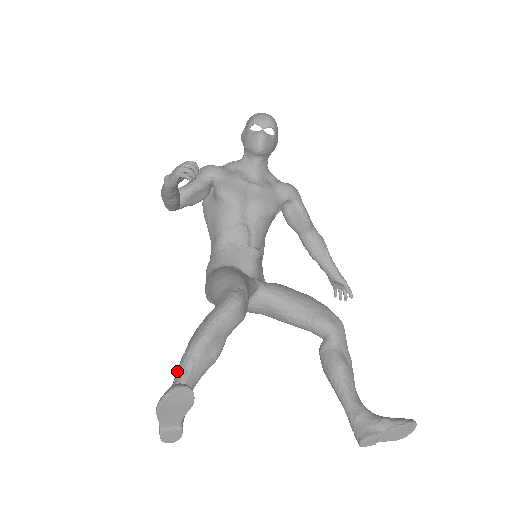
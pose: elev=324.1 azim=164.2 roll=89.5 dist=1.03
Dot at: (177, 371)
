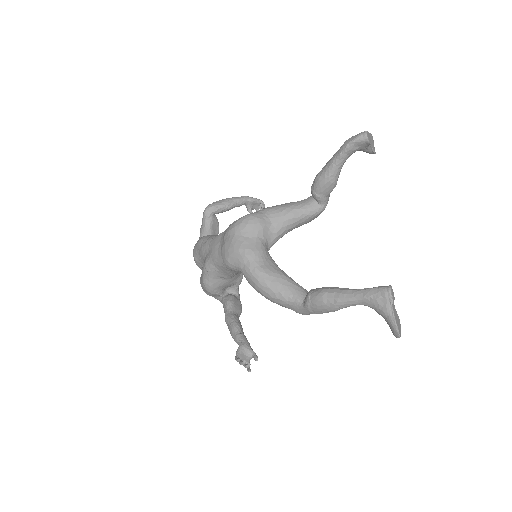
Dot at: occluded
